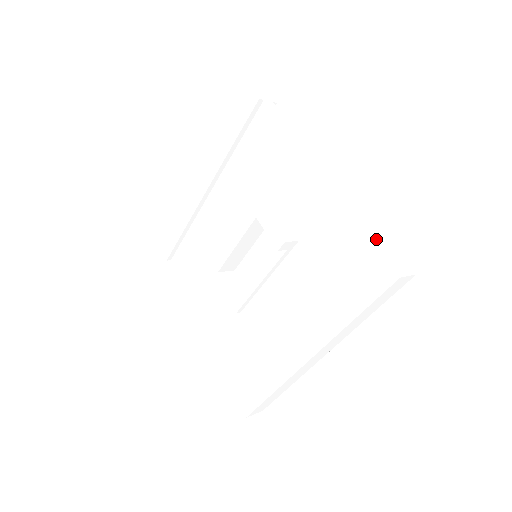
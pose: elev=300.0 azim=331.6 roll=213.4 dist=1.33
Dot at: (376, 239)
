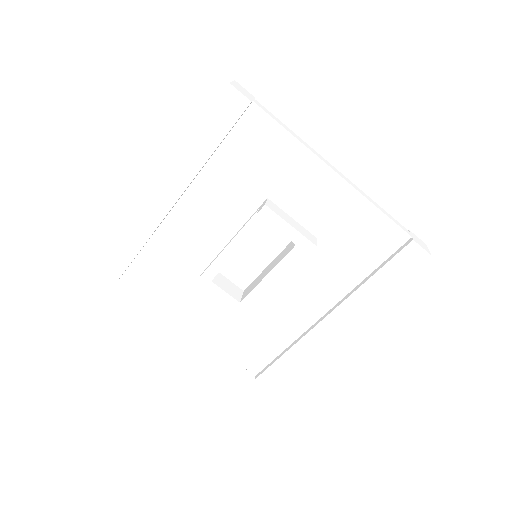
Dot at: (402, 227)
